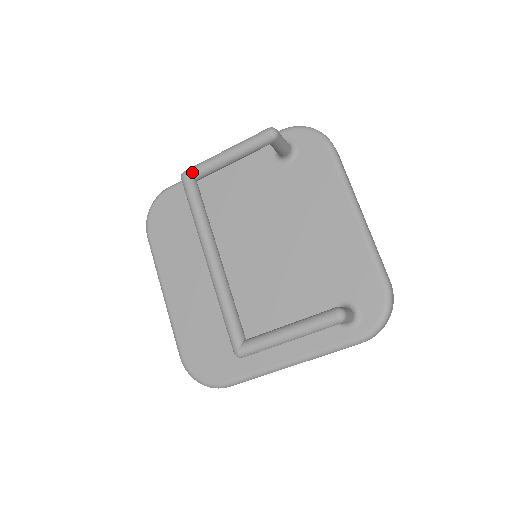
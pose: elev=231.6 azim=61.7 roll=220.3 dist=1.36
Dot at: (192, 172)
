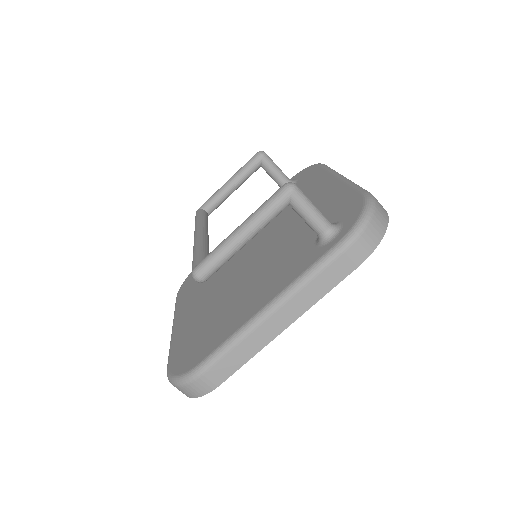
Dot at: (203, 205)
